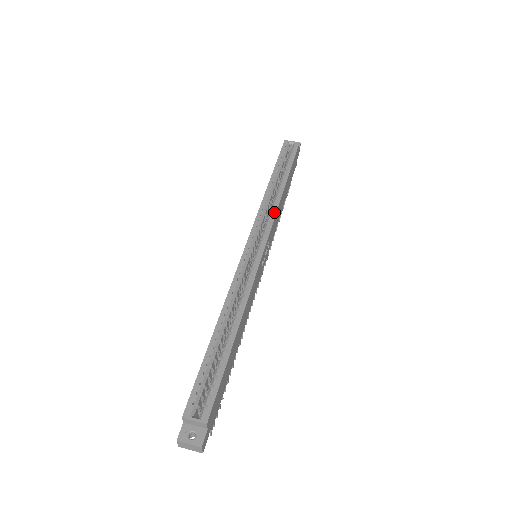
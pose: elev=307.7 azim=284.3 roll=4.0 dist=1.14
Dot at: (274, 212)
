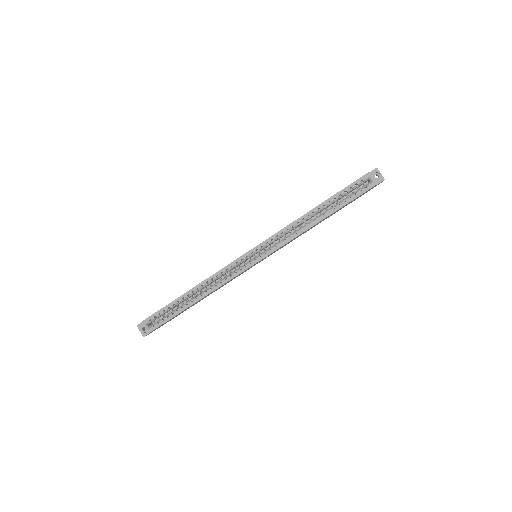
Dot at: (287, 241)
